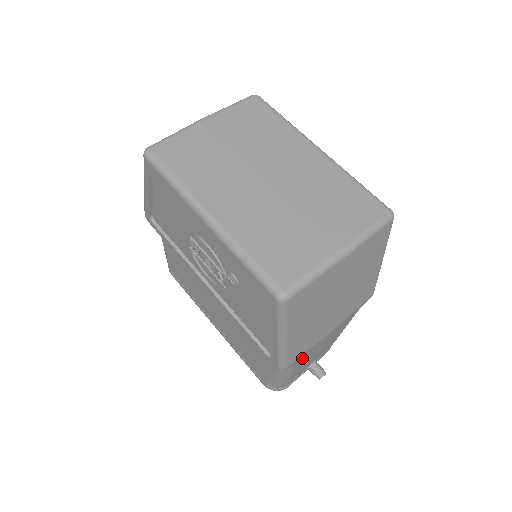
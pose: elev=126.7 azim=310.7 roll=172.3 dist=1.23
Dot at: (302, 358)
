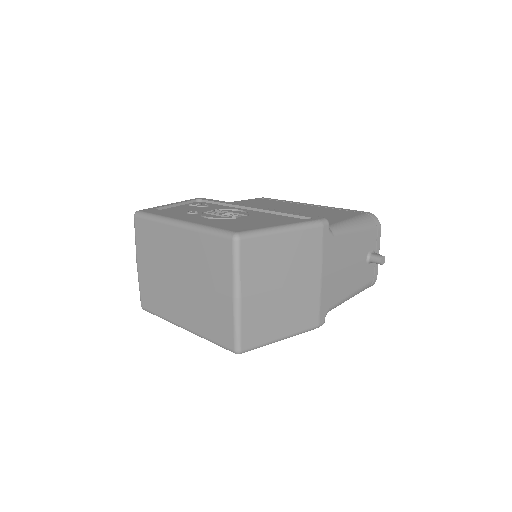
Dot at: (328, 303)
